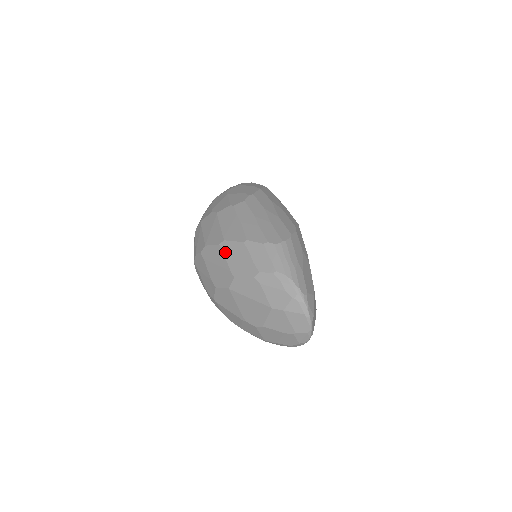
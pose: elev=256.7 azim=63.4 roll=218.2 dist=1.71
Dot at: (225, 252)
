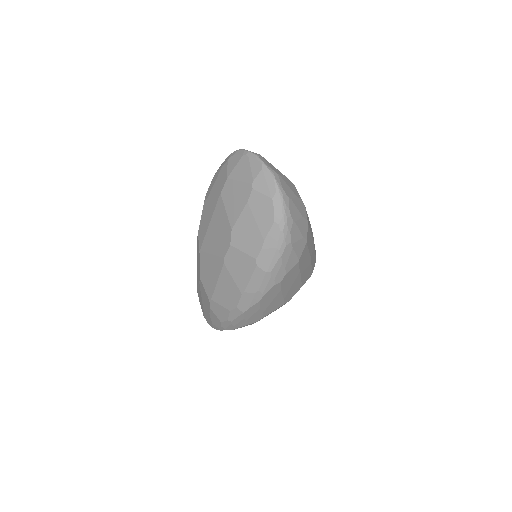
Dot at: occluded
